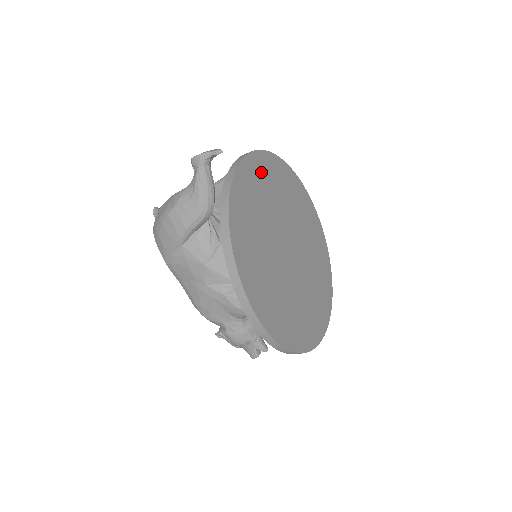
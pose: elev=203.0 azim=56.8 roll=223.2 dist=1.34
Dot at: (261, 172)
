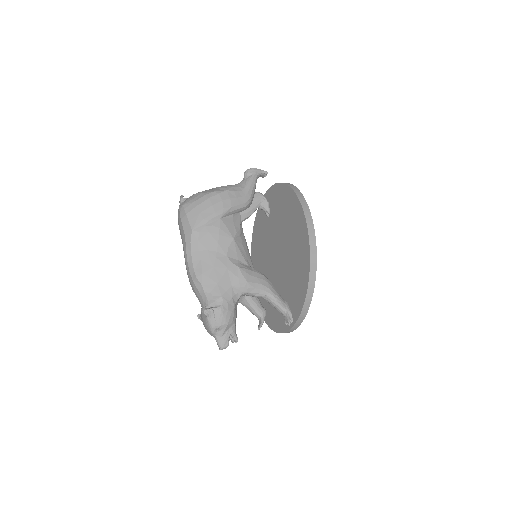
Dot at: occluded
